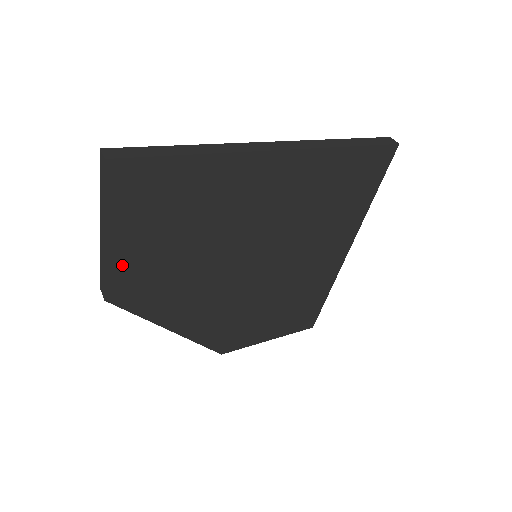
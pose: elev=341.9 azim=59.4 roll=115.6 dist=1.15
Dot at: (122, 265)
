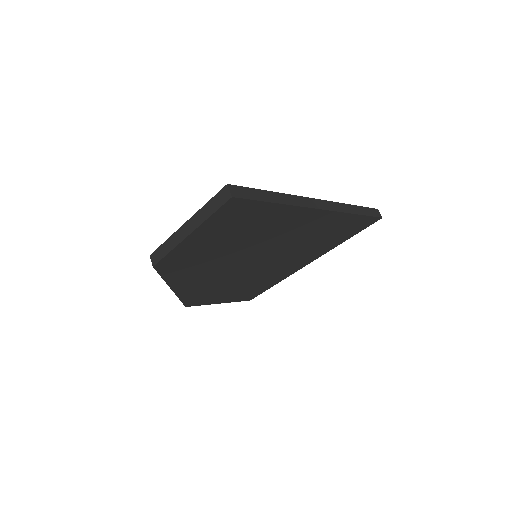
Dot at: (183, 250)
